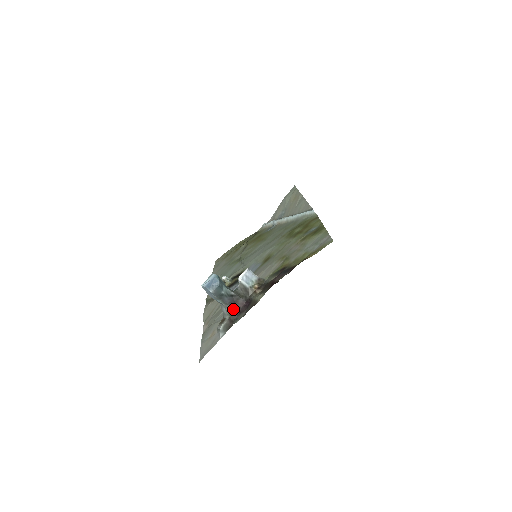
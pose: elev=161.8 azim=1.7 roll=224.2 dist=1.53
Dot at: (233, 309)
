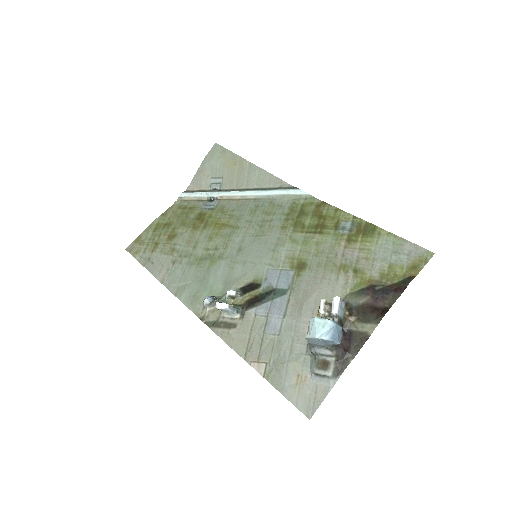
Dot at: (339, 349)
